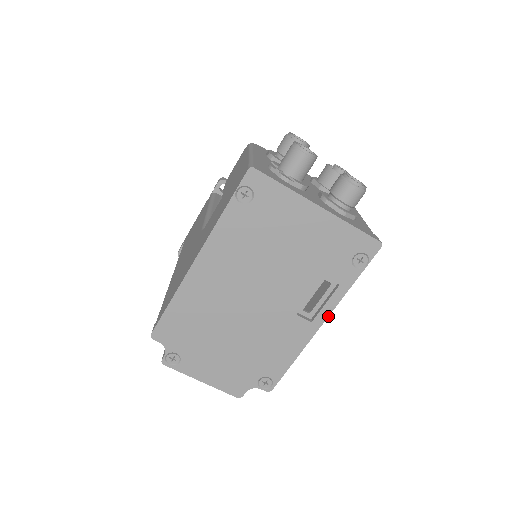
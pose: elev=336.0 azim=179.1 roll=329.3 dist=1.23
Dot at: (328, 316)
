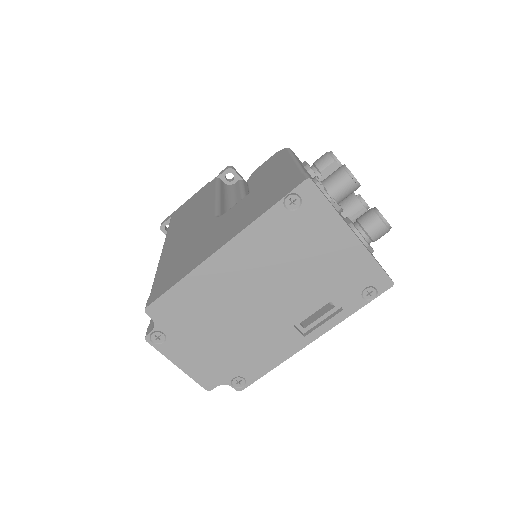
Dot at: (321, 335)
